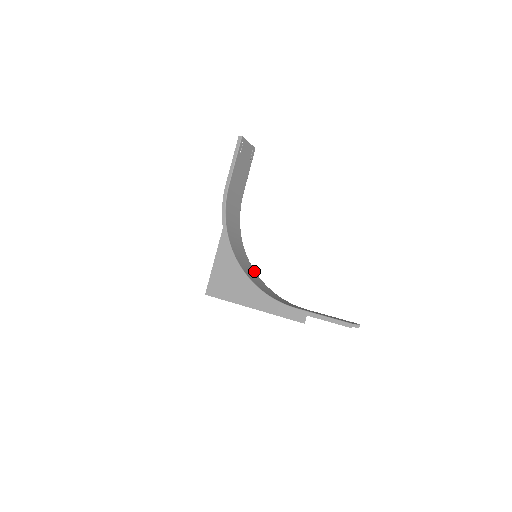
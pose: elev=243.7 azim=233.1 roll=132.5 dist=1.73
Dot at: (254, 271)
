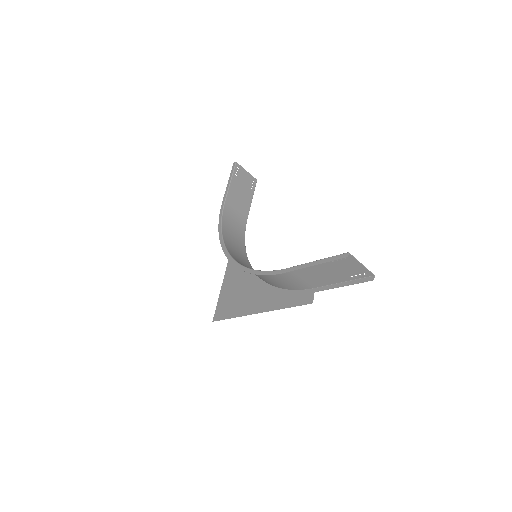
Dot at: occluded
